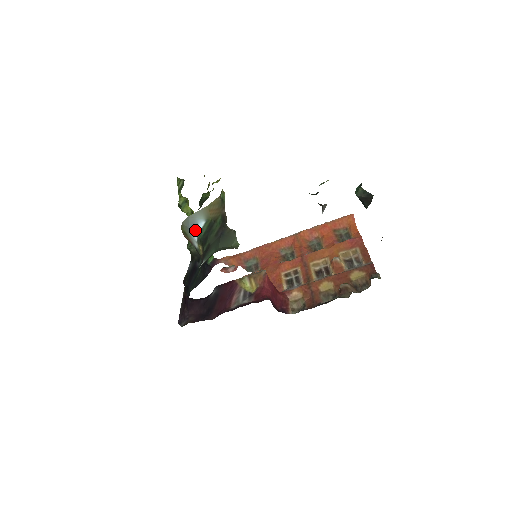
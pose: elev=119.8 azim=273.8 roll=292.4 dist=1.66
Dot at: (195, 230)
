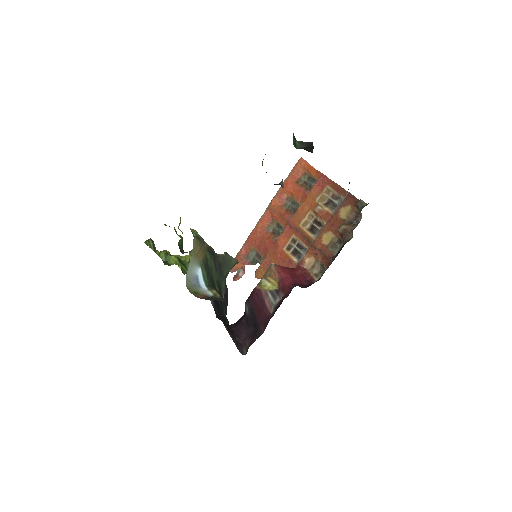
Dot at: (199, 281)
